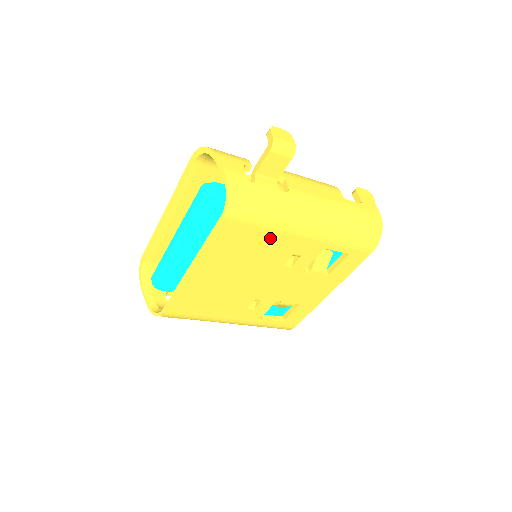
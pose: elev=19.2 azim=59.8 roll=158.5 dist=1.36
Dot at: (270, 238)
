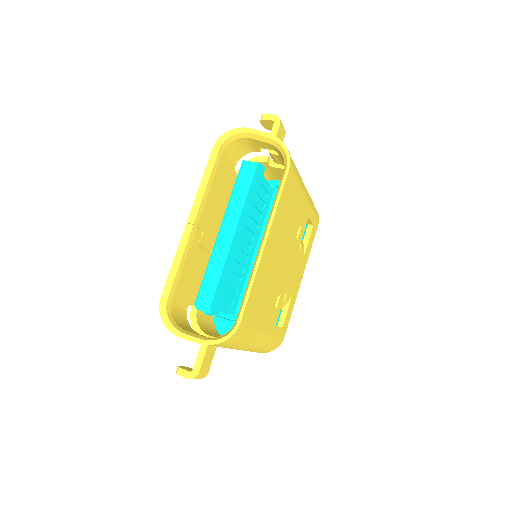
Dot at: (297, 200)
